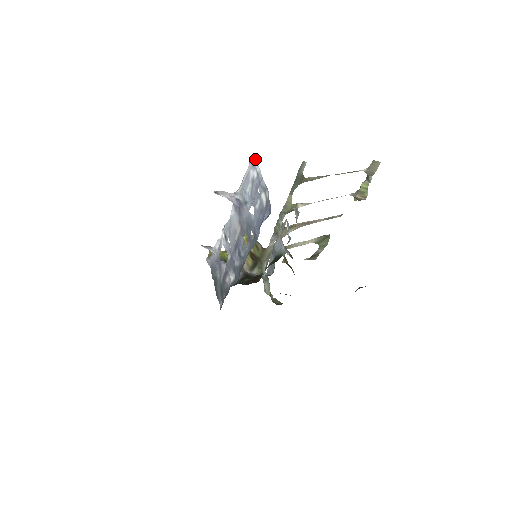
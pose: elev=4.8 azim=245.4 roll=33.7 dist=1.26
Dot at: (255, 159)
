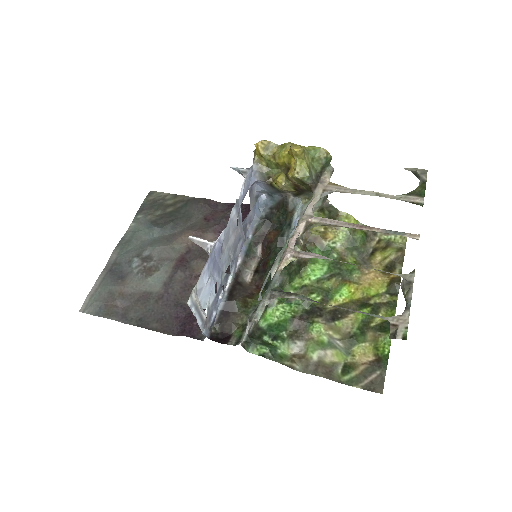
Dot at: (190, 306)
